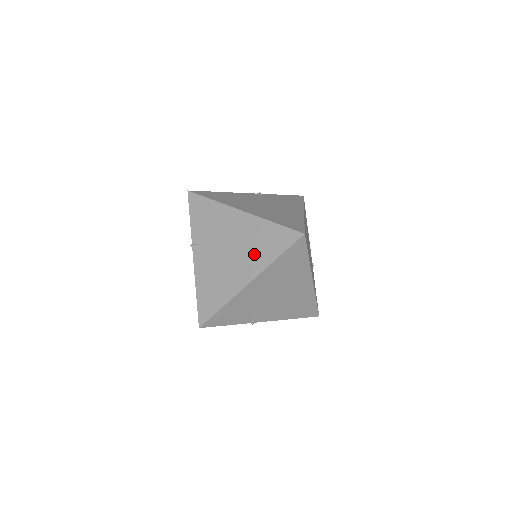
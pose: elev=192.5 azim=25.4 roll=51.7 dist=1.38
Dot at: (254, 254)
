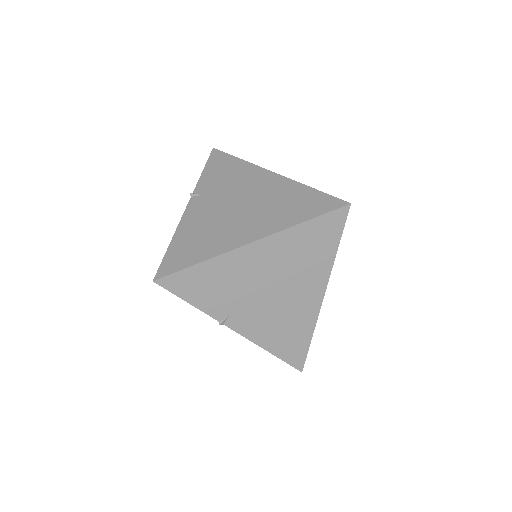
Dot at: (273, 213)
